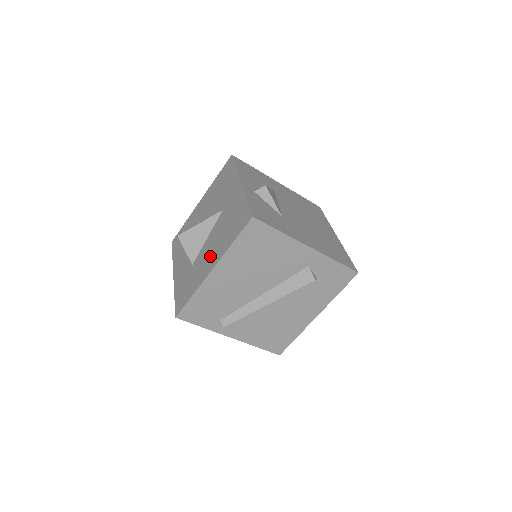
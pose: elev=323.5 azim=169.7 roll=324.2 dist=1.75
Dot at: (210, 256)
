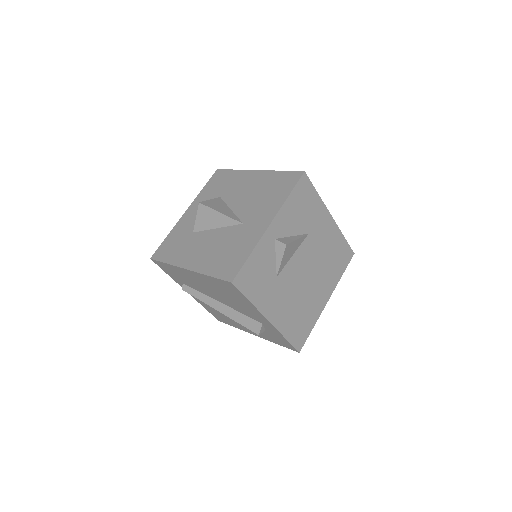
Dot at: (199, 253)
